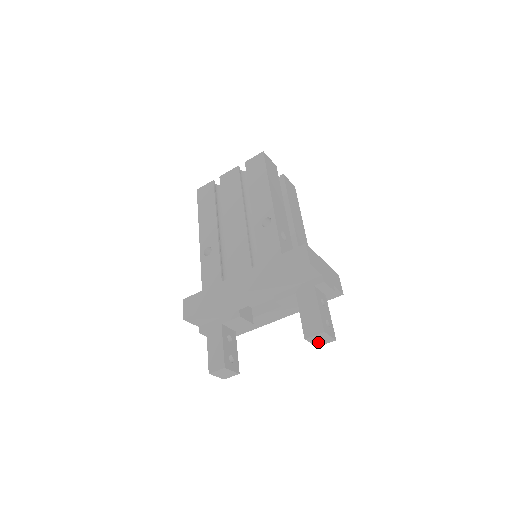
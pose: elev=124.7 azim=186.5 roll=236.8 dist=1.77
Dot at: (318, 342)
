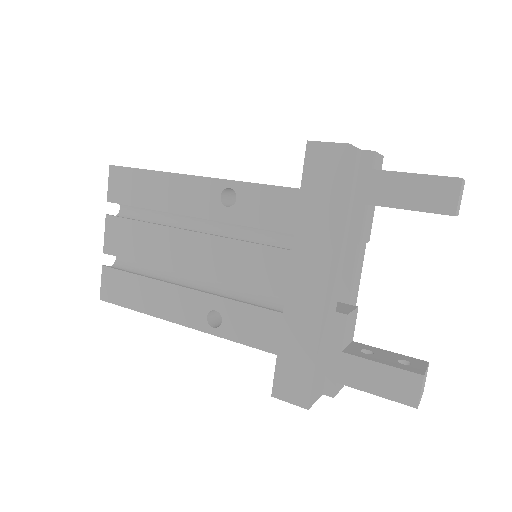
Dot at: occluded
